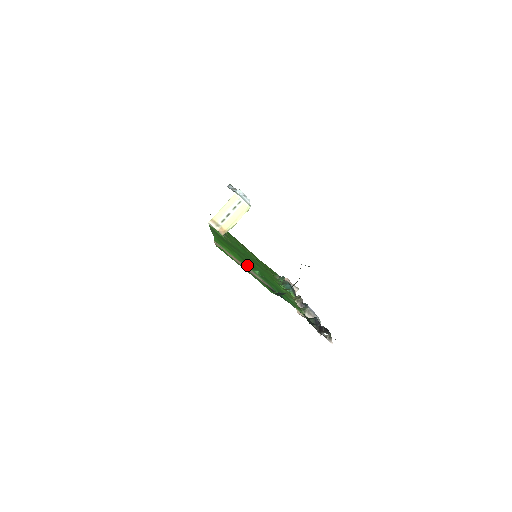
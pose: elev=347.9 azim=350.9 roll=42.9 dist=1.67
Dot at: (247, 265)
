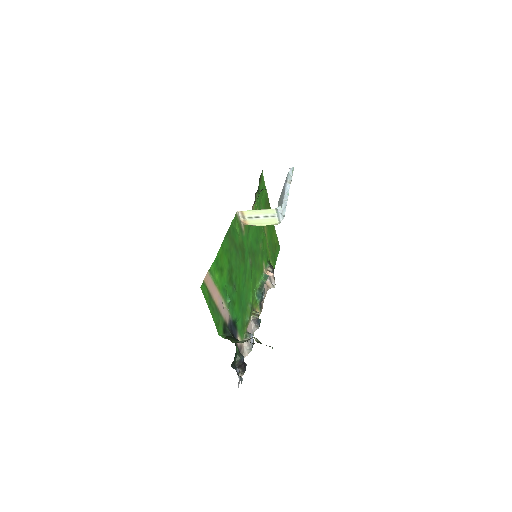
Dot at: (225, 291)
